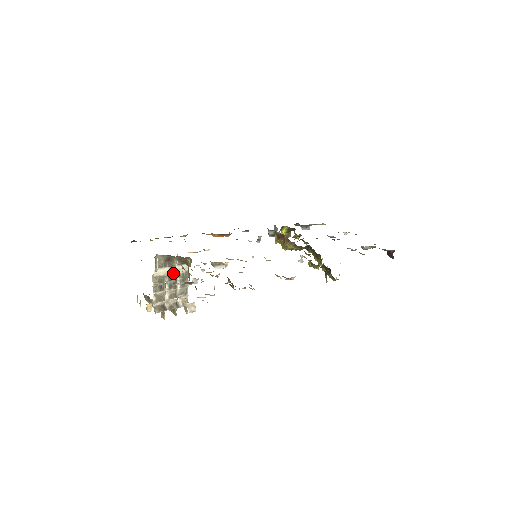
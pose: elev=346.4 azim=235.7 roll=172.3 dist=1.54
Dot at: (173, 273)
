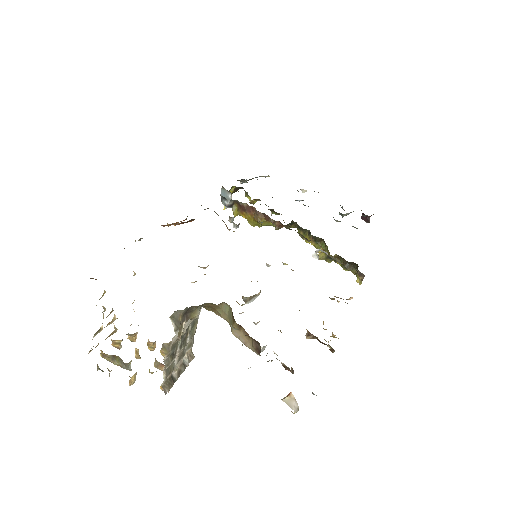
Dot at: (186, 326)
